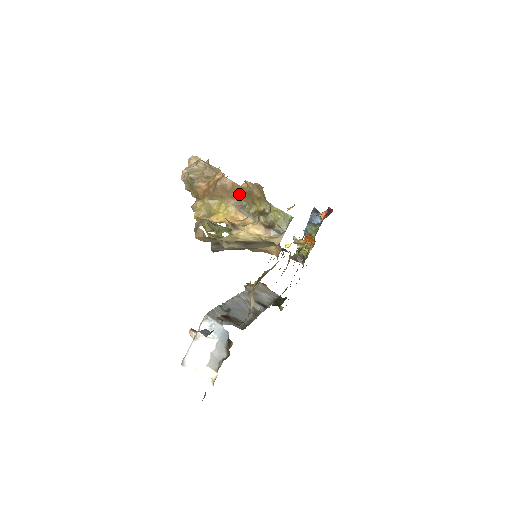
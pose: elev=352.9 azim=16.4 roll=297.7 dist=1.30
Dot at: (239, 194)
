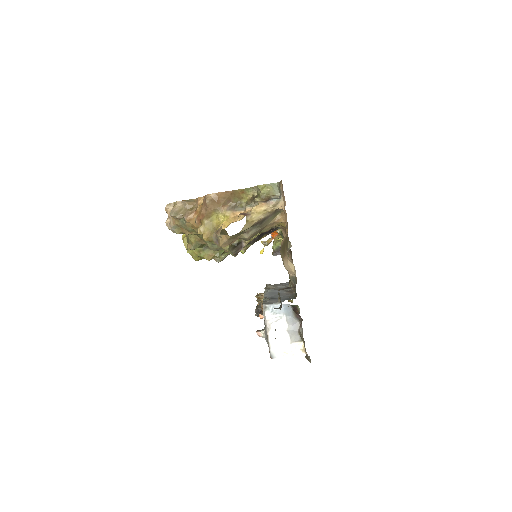
Dot at: (226, 199)
